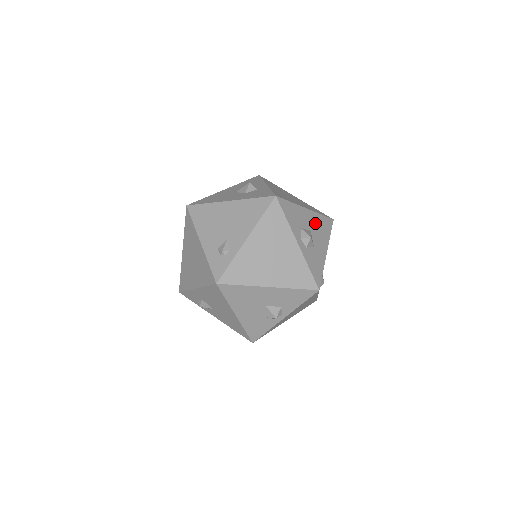
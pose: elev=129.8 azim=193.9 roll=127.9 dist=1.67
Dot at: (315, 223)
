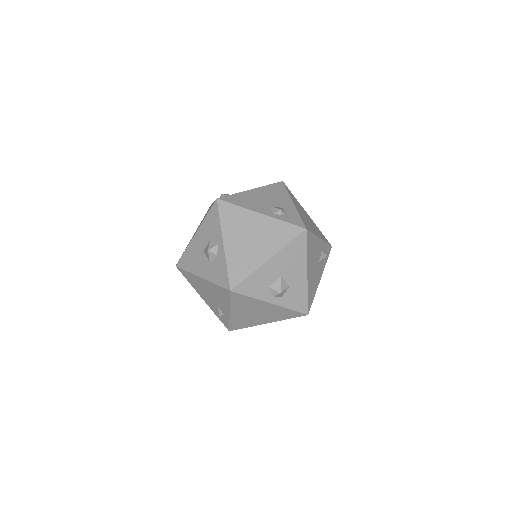
Dot at: (284, 262)
